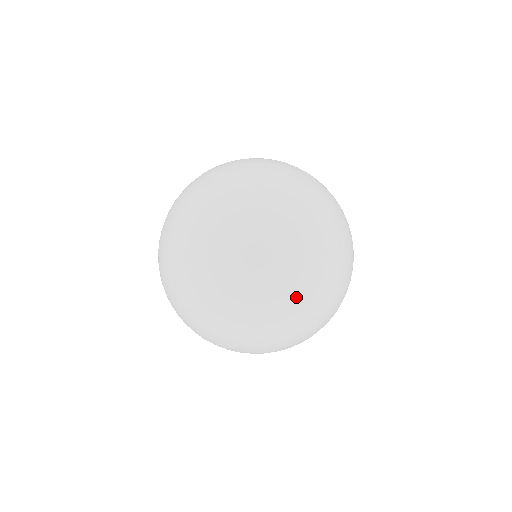
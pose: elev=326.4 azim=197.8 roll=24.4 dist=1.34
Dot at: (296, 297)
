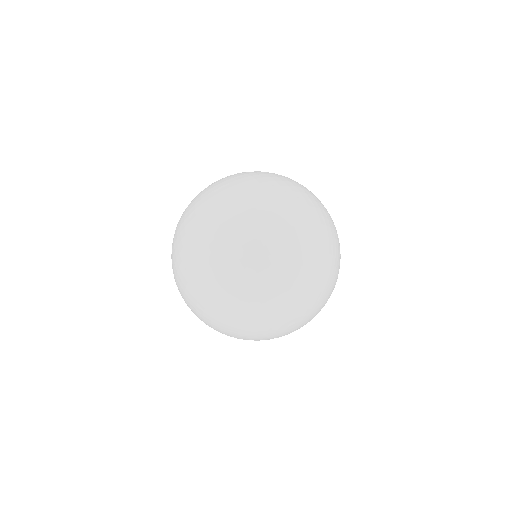
Dot at: (198, 251)
